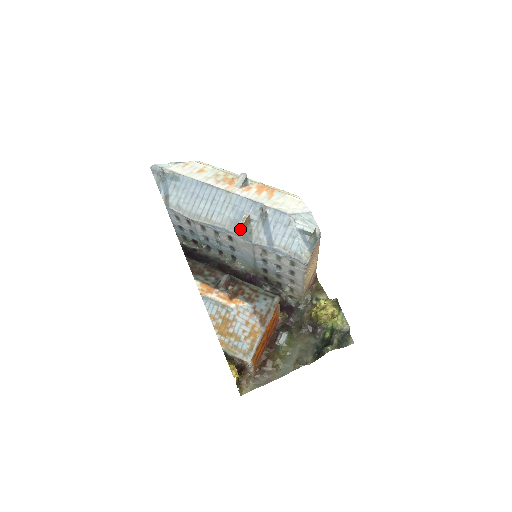
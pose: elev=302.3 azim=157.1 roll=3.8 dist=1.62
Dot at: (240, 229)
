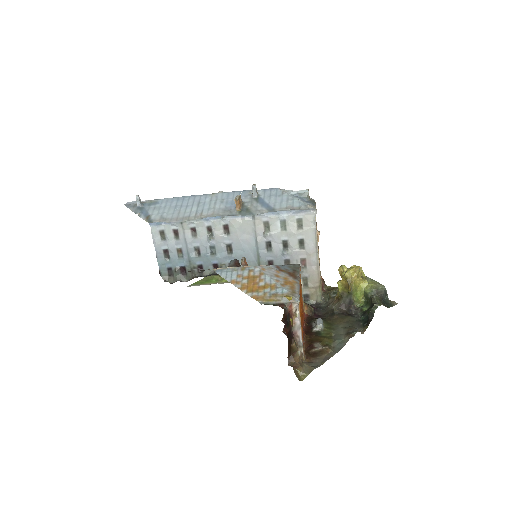
Dot at: (235, 210)
